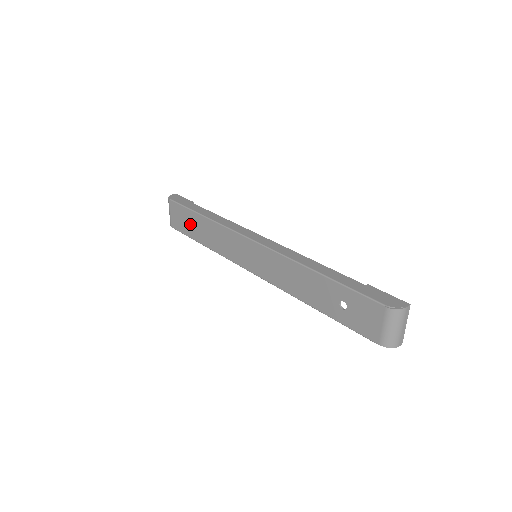
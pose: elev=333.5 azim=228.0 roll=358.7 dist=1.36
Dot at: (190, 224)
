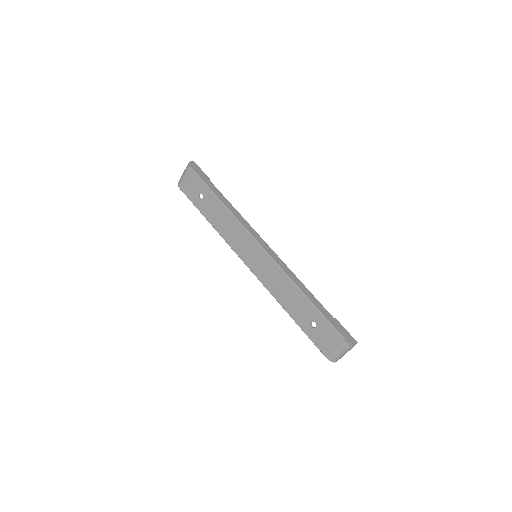
Dot at: (203, 198)
